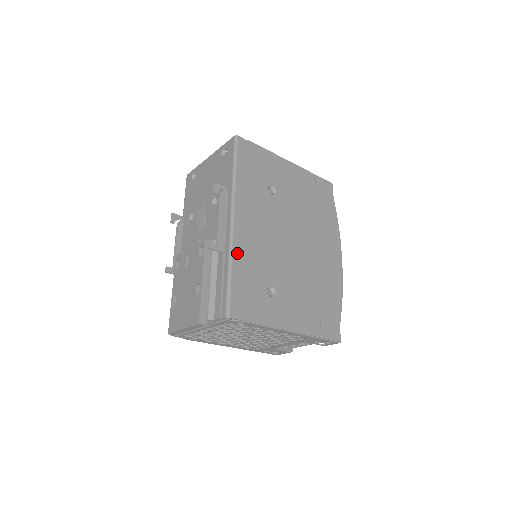
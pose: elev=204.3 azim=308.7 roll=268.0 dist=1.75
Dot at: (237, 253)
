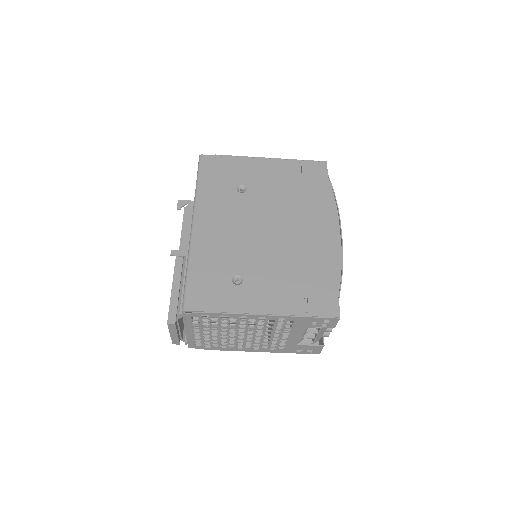
Dot at: (196, 253)
